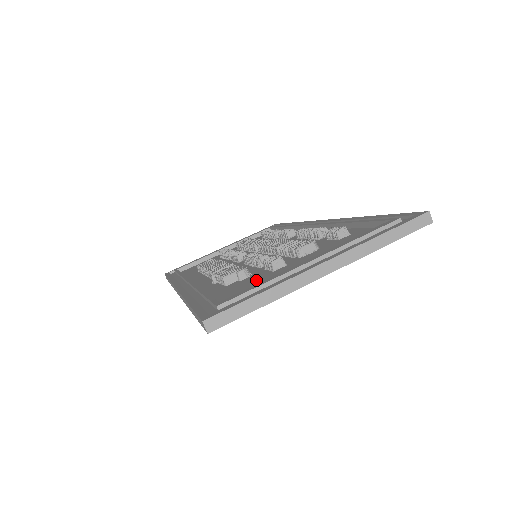
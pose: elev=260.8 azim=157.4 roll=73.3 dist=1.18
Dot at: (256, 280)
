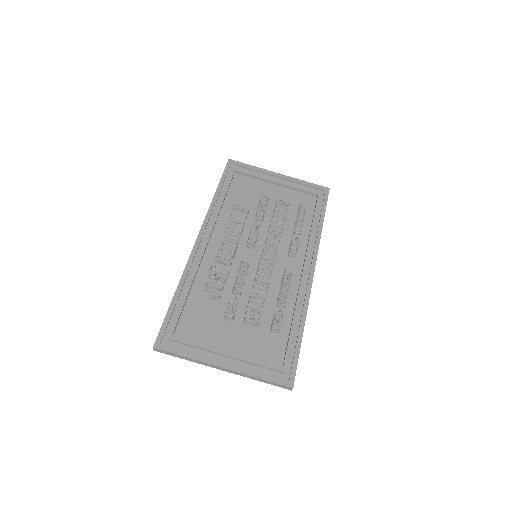
Dot at: (211, 317)
